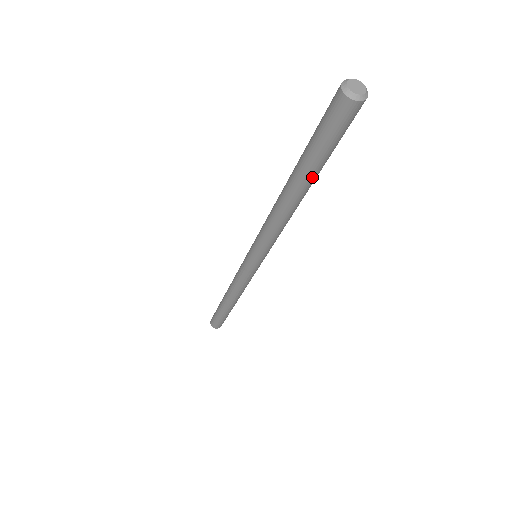
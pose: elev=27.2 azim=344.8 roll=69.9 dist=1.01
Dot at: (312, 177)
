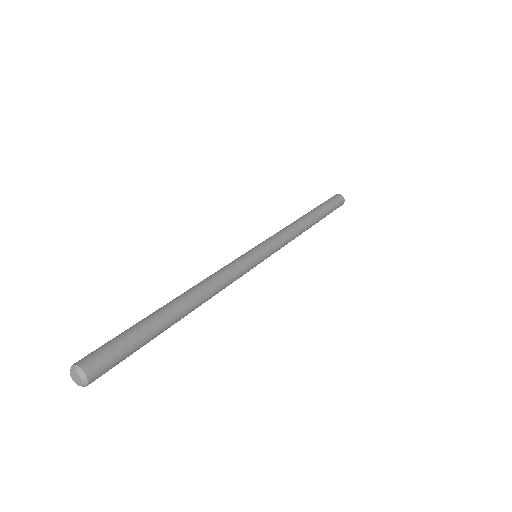
Dot at: occluded
